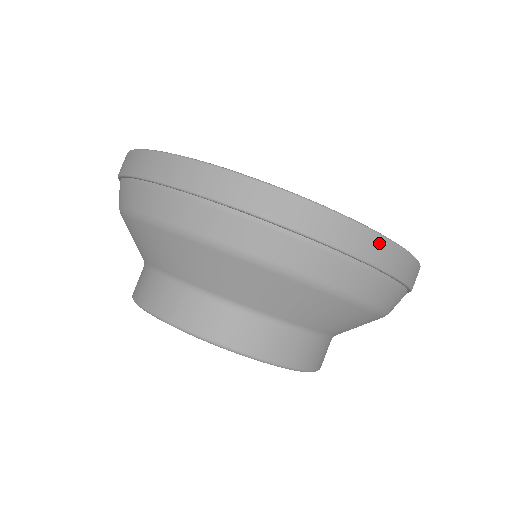
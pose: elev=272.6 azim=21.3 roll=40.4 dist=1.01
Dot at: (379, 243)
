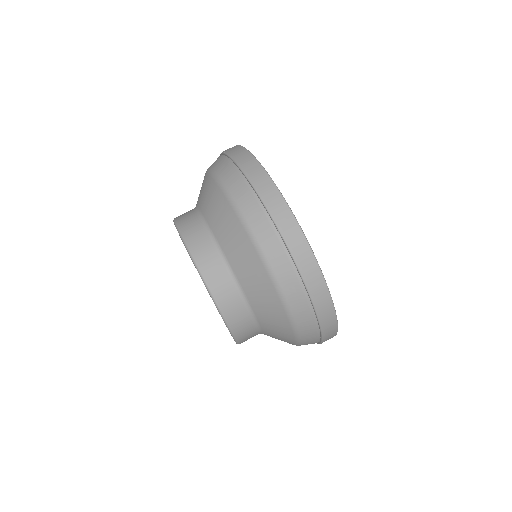
Dot at: (332, 318)
